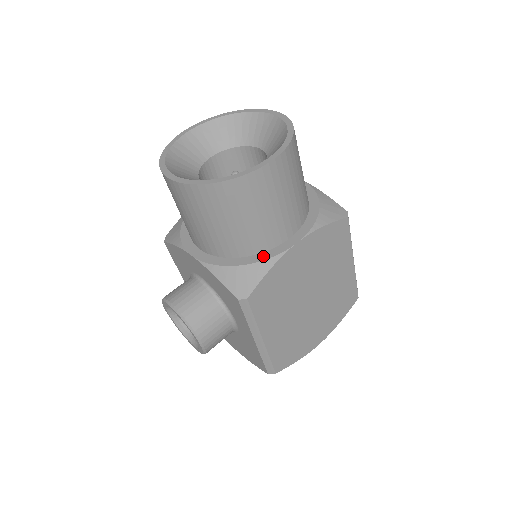
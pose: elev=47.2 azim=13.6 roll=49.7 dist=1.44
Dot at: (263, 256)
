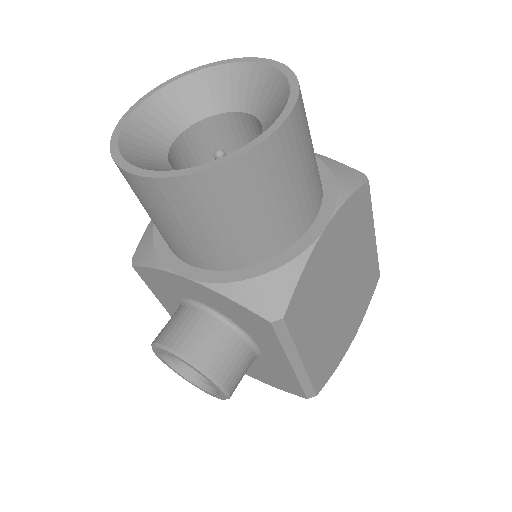
Dot at: (287, 255)
